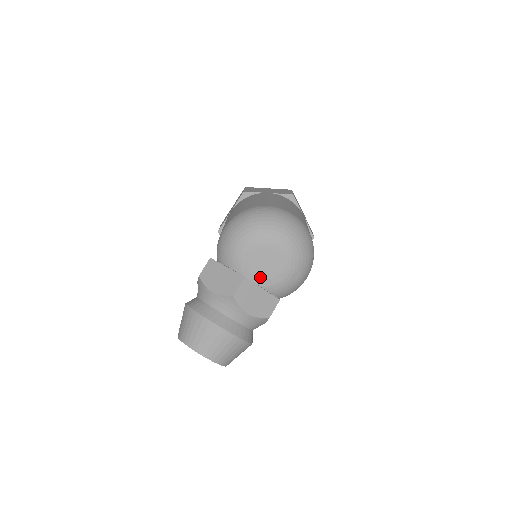
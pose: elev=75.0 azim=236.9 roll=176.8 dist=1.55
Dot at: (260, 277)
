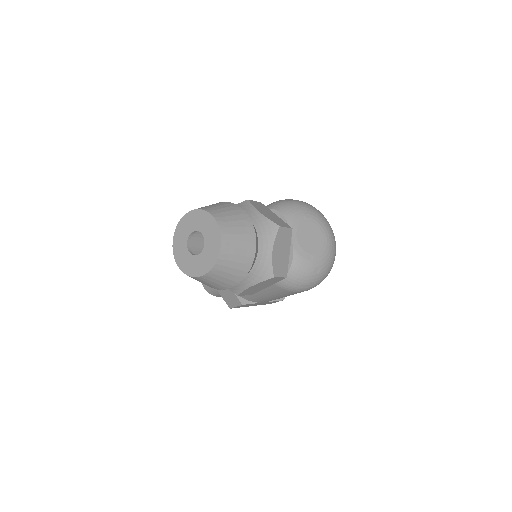
Dot at: (299, 241)
